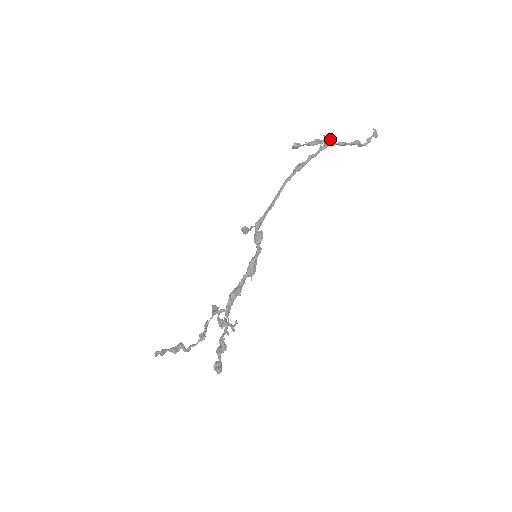
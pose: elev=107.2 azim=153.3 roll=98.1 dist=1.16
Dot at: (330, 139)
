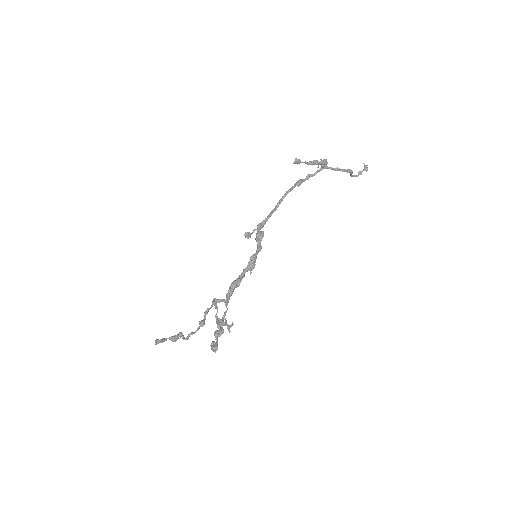
Dot at: (326, 162)
